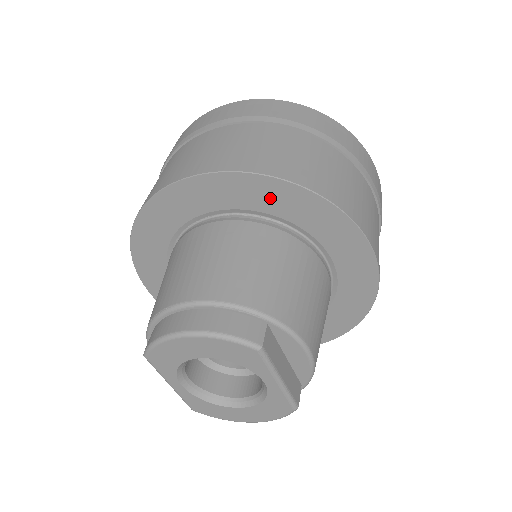
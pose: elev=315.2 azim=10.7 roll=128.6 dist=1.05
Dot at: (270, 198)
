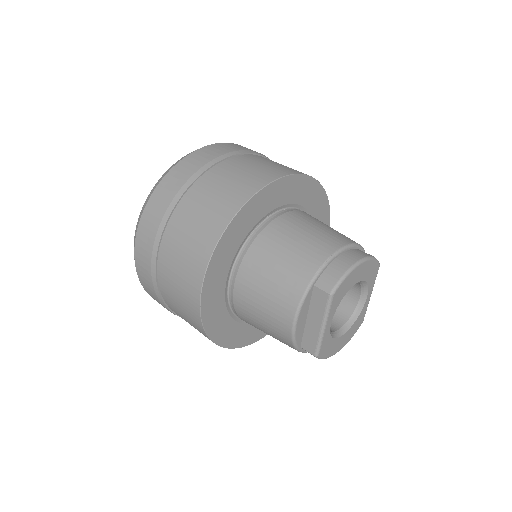
Dot at: (309, 195)
